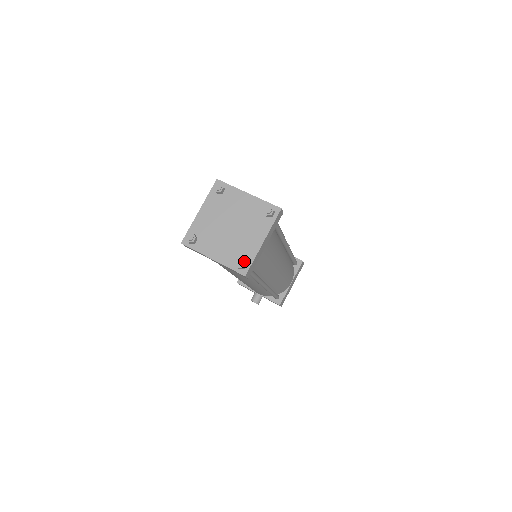
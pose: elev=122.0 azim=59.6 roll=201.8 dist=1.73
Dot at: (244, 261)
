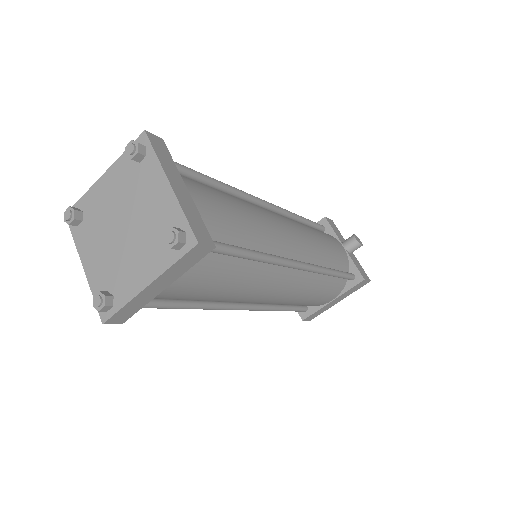
Dot at: (104, 302)
